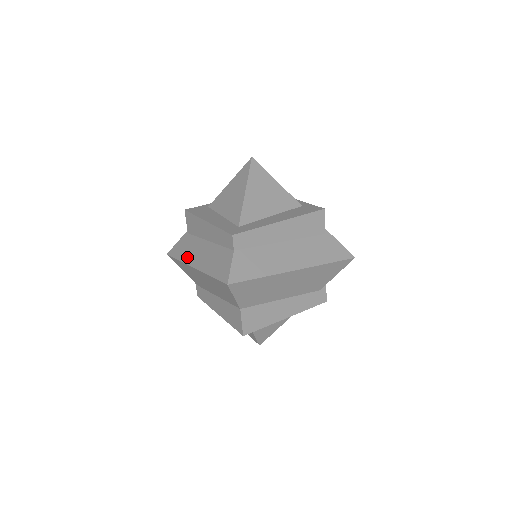
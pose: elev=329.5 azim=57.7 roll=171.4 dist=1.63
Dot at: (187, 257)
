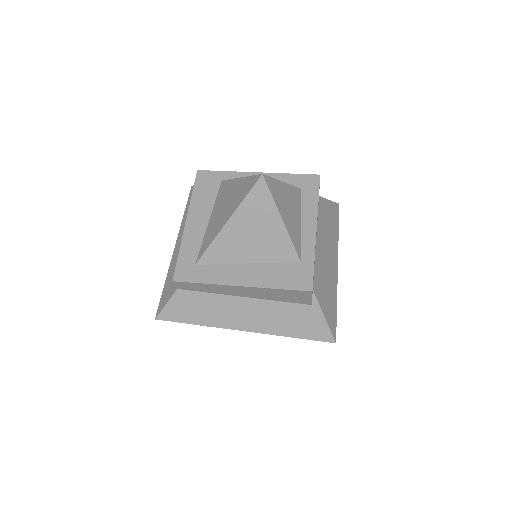
Dot at: (183, 223)
